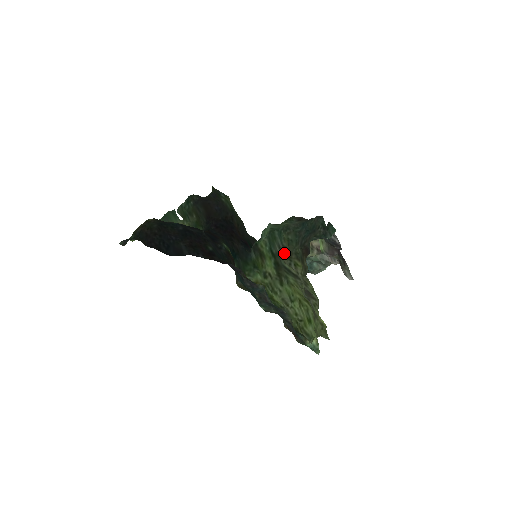
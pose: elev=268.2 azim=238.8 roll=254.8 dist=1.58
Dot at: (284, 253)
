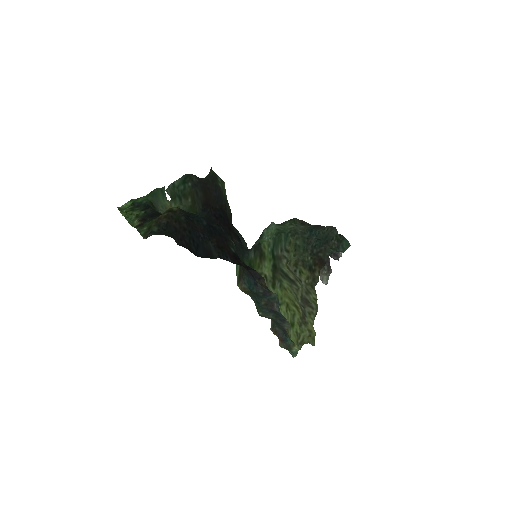
Dot at: (285, 256)
